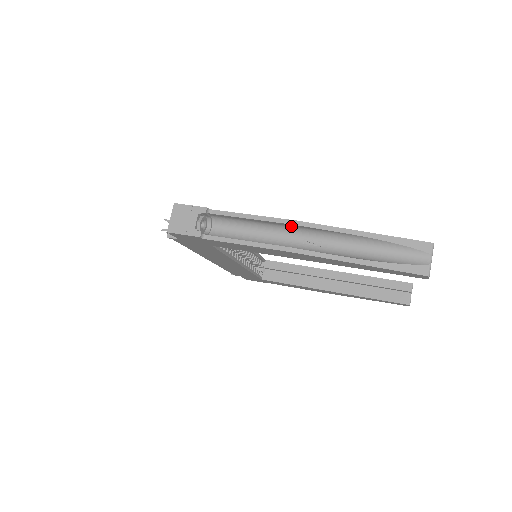
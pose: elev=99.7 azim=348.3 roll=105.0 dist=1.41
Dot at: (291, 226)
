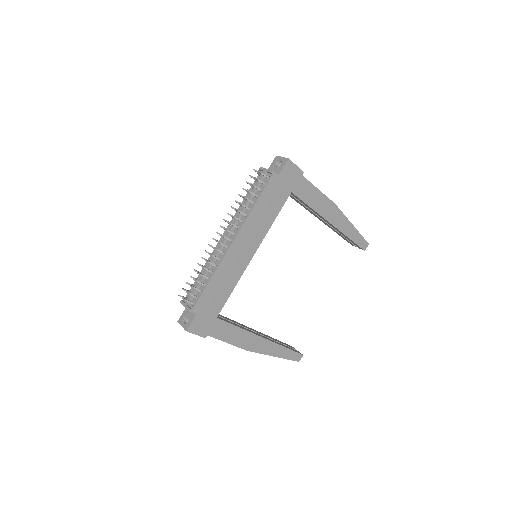
Dot at: occluded
